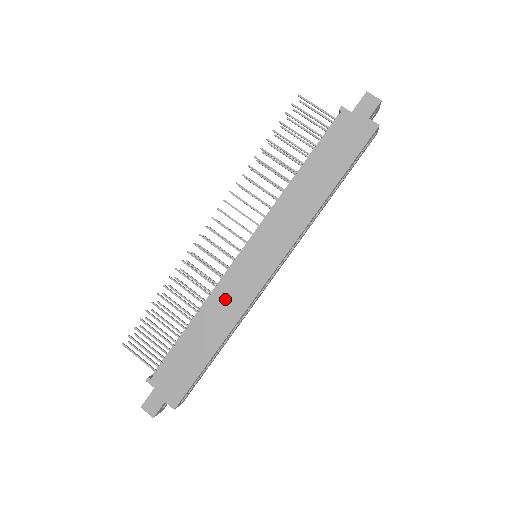
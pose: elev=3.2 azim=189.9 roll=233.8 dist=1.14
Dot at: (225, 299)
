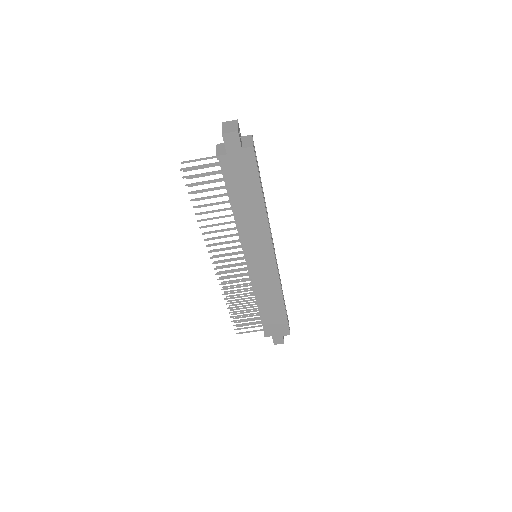
Dot at: (264, 288)
